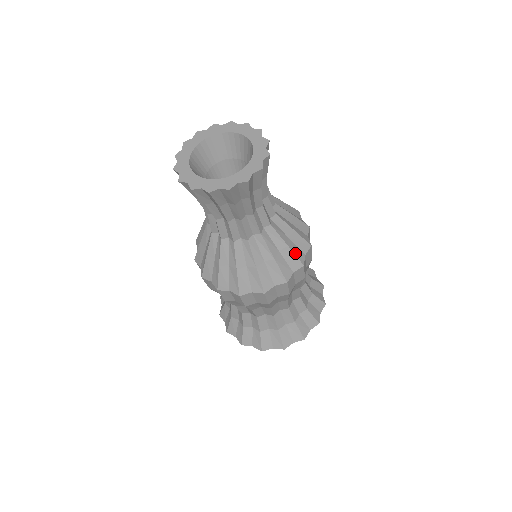
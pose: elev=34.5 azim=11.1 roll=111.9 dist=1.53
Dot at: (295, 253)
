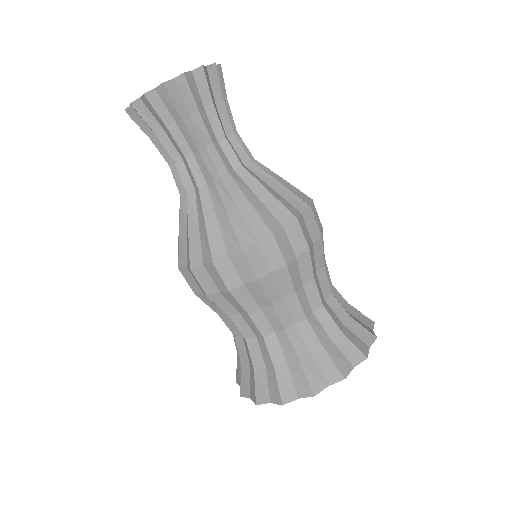
Dot at: (282, 203)
